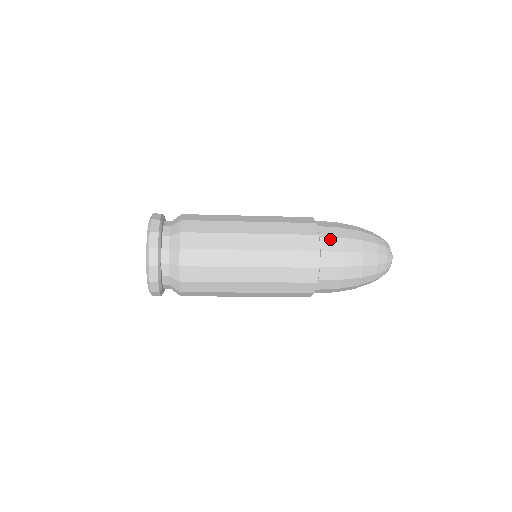
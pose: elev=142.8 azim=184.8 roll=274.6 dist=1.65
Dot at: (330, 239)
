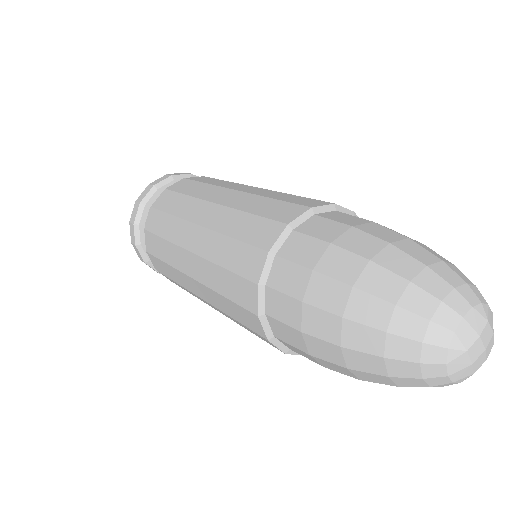
Dot at: (289, 265)
